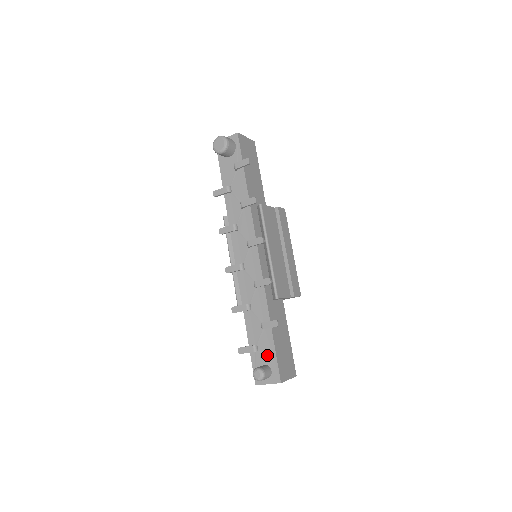
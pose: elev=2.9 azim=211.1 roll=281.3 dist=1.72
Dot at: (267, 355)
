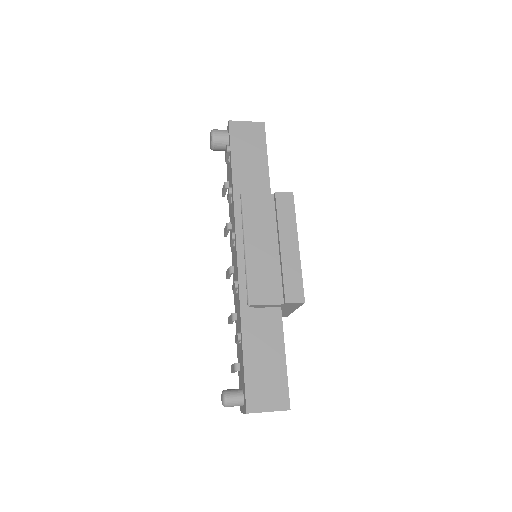
Dot at: (242, 376)
